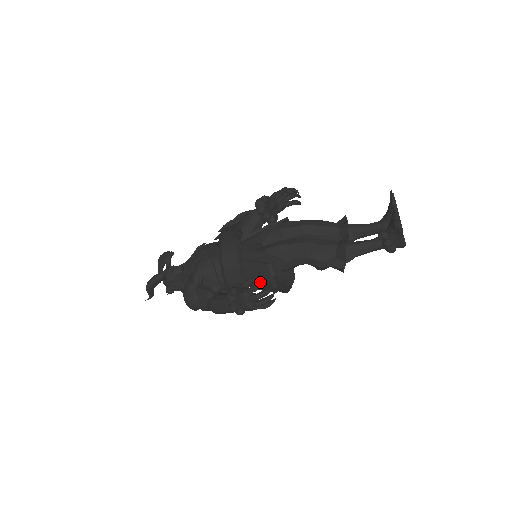
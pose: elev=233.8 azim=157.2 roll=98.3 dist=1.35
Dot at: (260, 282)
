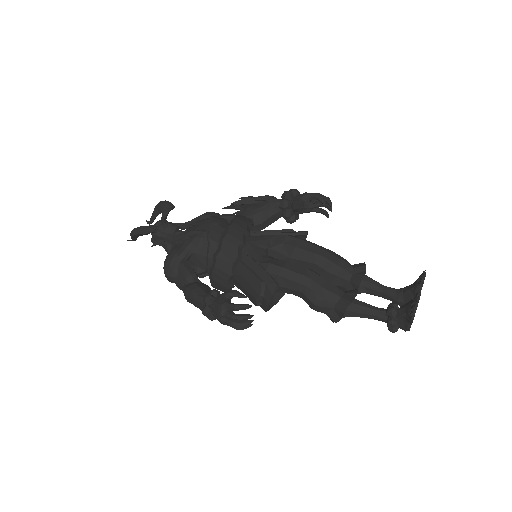
Dot at: (246, 291)
